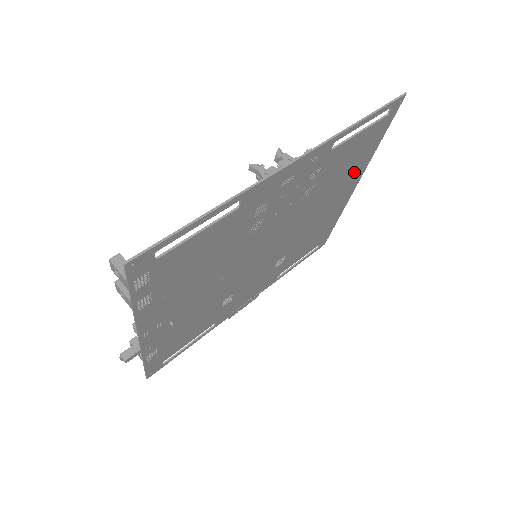
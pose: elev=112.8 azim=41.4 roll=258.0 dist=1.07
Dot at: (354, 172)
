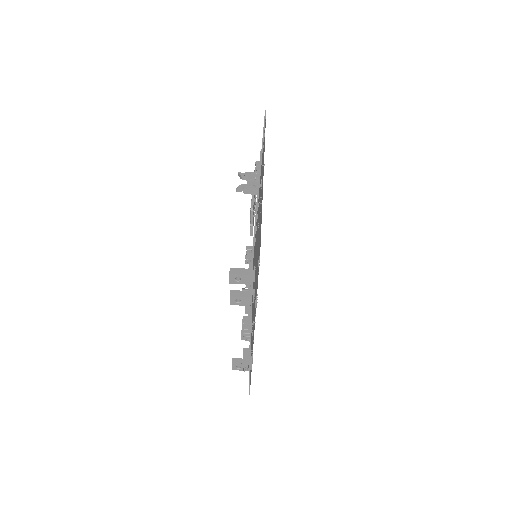
Dot at: occluded
